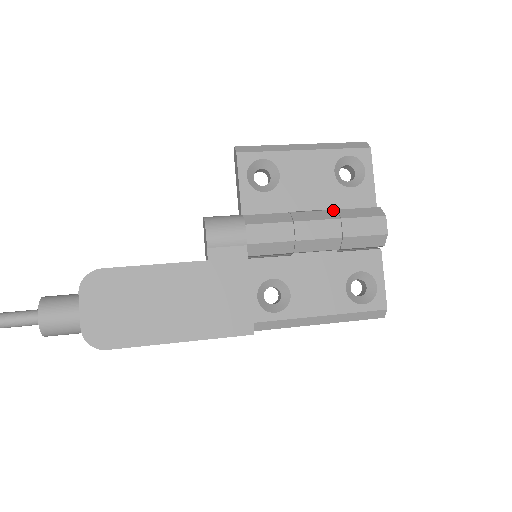
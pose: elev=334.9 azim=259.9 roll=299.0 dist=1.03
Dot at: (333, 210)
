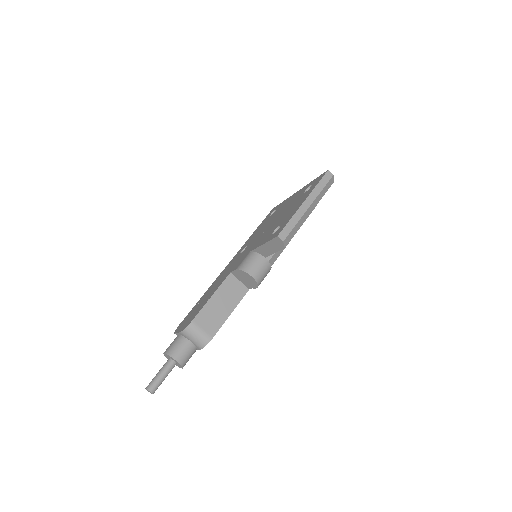
Dot at: occluded
